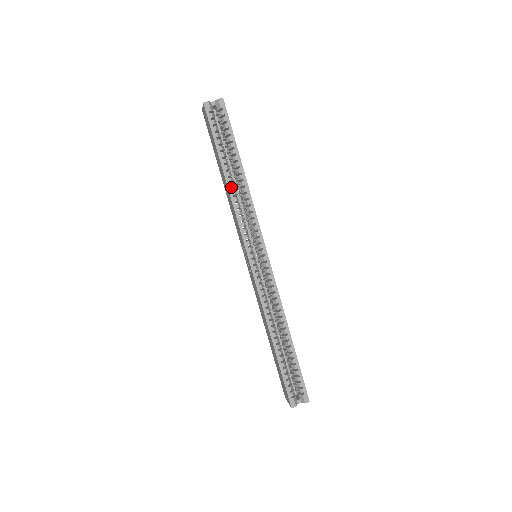
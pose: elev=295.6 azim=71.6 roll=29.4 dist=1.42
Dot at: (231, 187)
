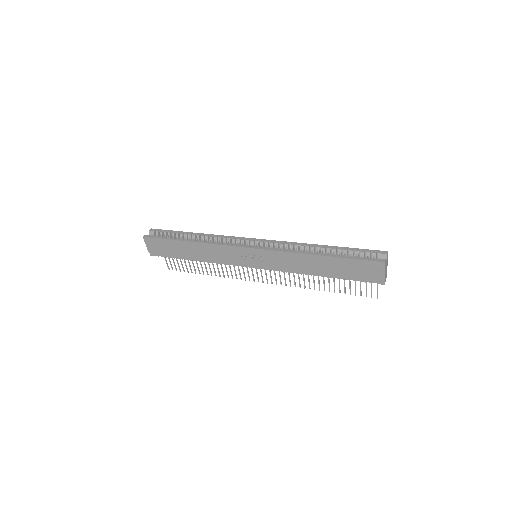
Dot at: (198, 241)
